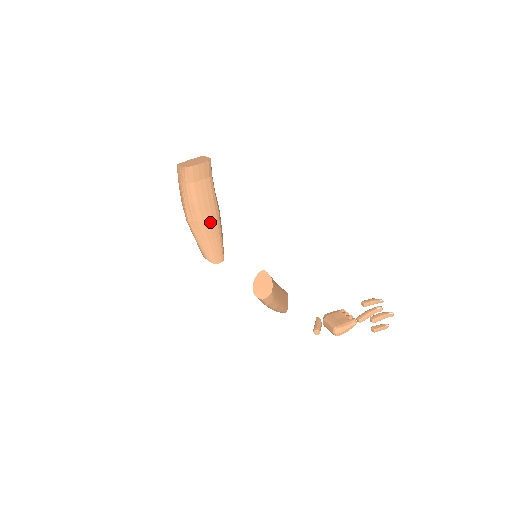
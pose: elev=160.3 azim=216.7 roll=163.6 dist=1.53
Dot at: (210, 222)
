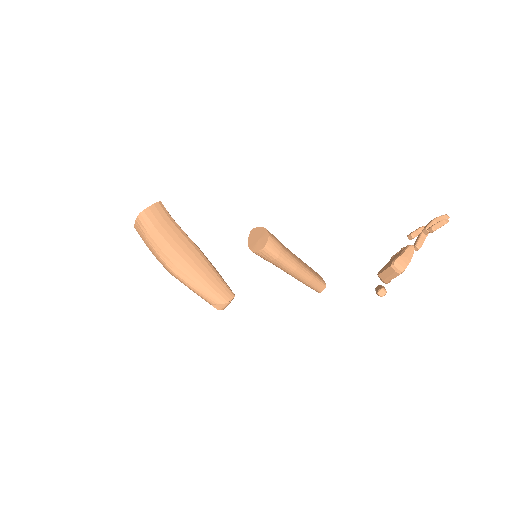
Dot at: (194, 259)
